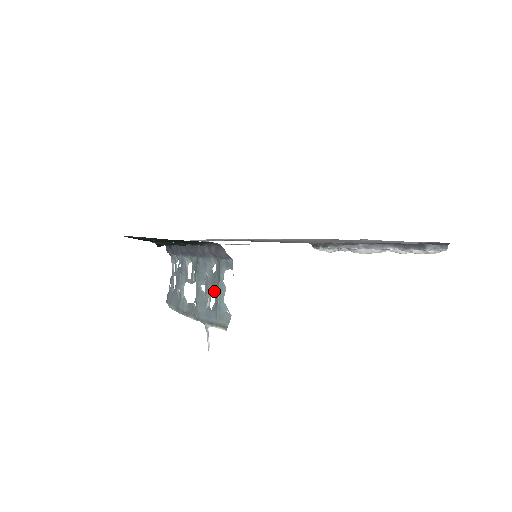
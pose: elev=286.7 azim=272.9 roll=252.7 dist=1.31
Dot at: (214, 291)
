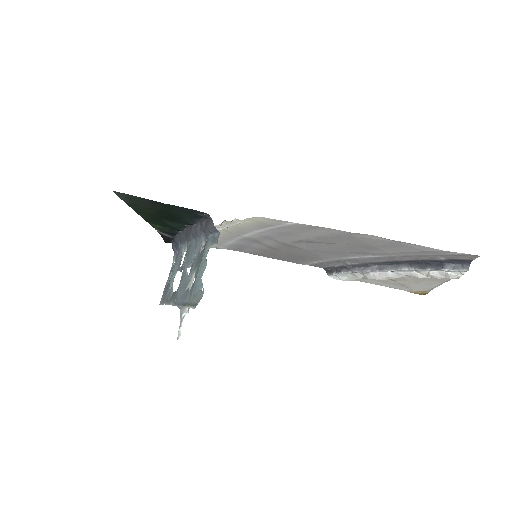
Dot at: (196, 270)
